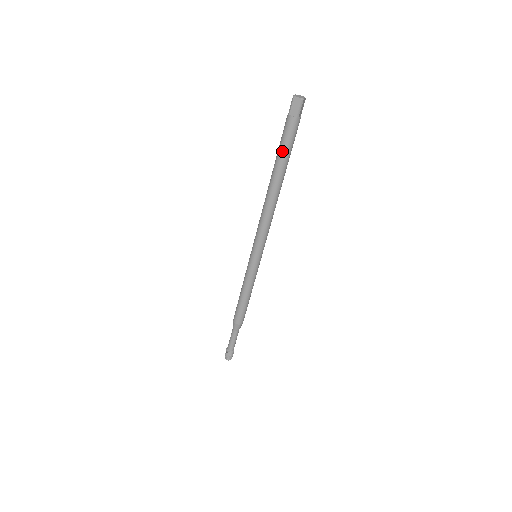
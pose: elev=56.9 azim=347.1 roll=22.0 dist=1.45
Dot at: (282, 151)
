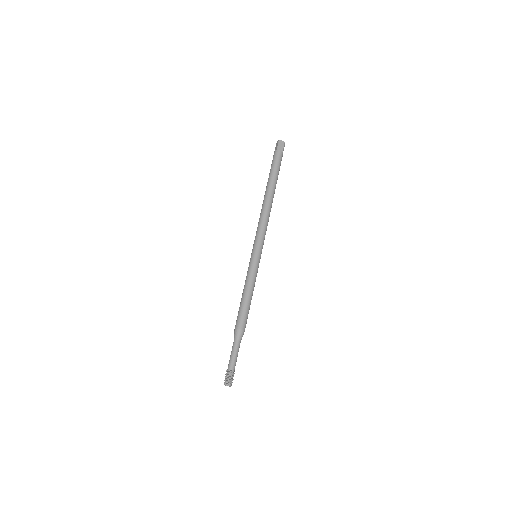
Dot at: (270, 172)
